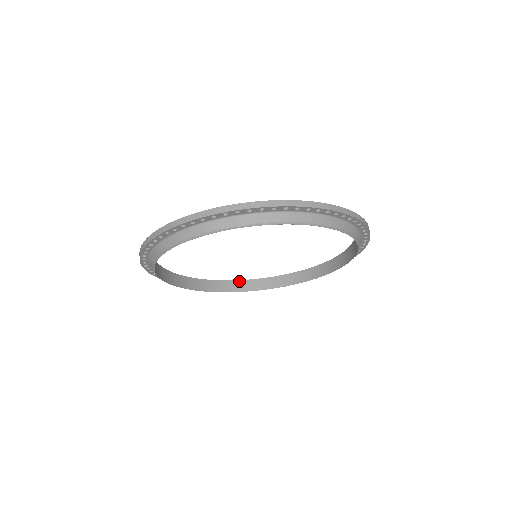
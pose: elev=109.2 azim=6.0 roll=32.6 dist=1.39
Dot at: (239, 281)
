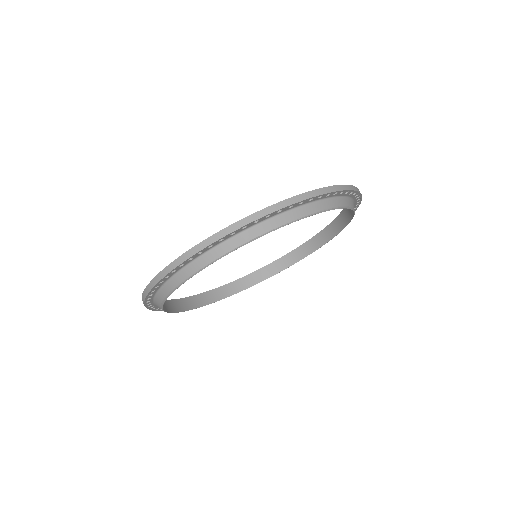
Dot at: (172, 300)
